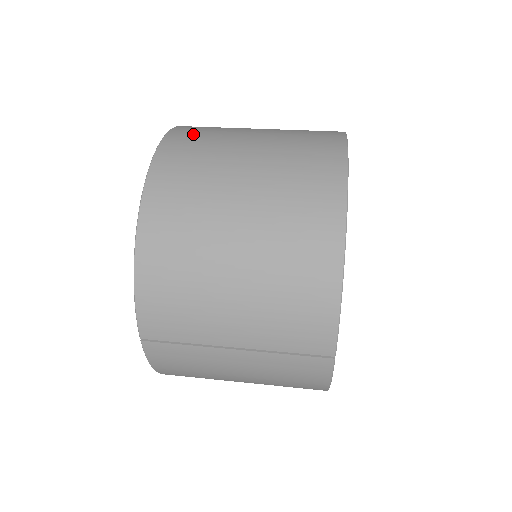
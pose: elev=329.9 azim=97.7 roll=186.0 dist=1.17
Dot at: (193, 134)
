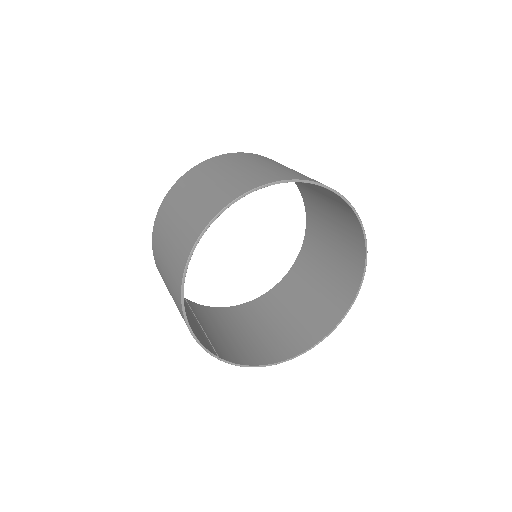
Dot at: (178, 189)
